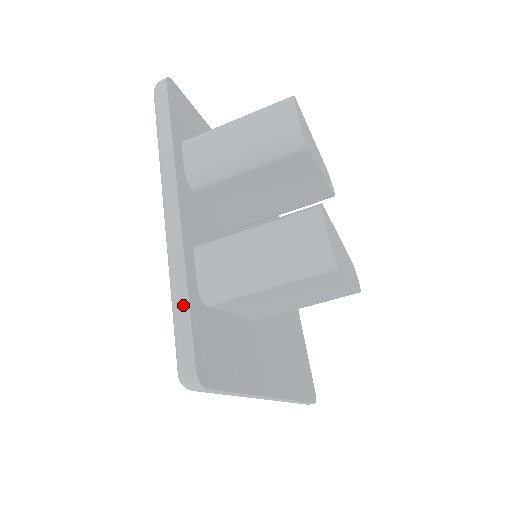
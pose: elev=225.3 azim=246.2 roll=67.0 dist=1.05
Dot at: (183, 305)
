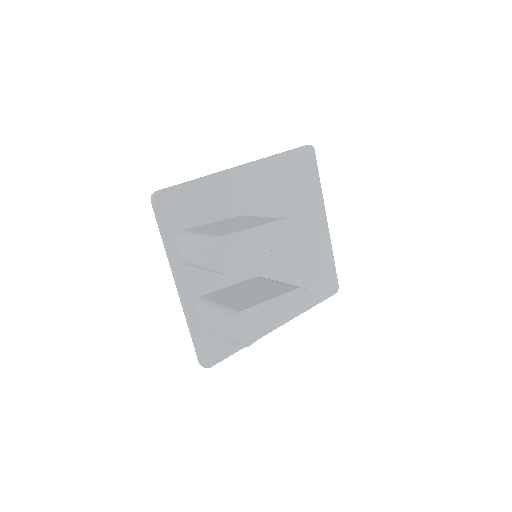
Dot at: (192, 338)
